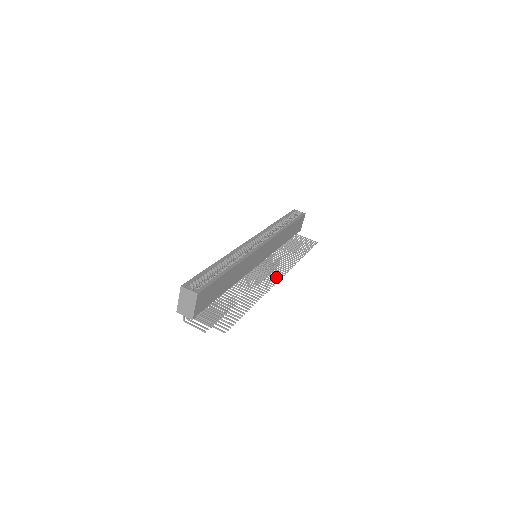
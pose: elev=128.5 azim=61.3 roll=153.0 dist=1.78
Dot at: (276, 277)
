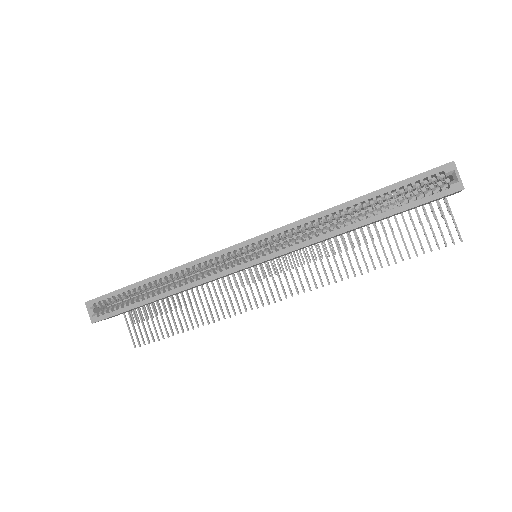
Dot at: (272, 295)
